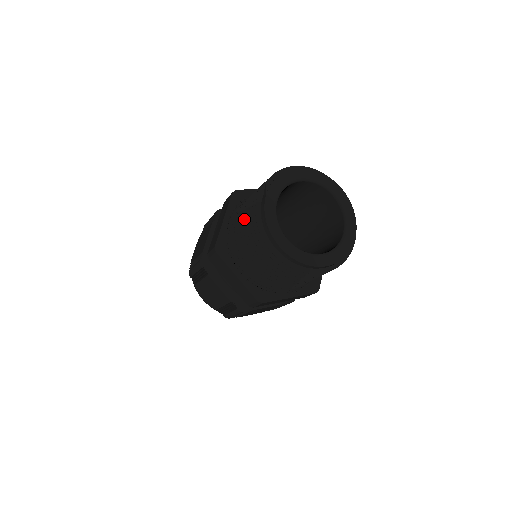
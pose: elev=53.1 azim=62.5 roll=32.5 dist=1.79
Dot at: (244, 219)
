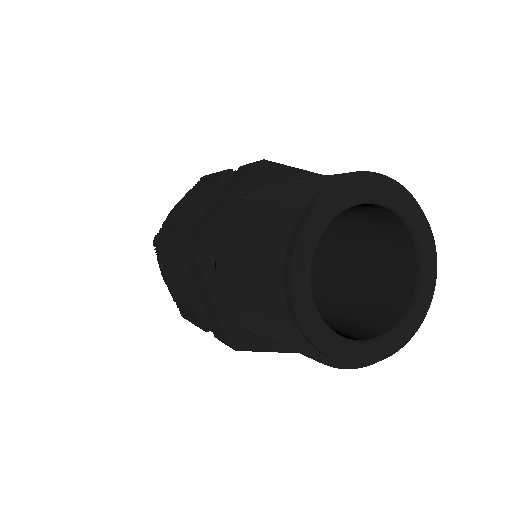
Dot at: (257, 226)
